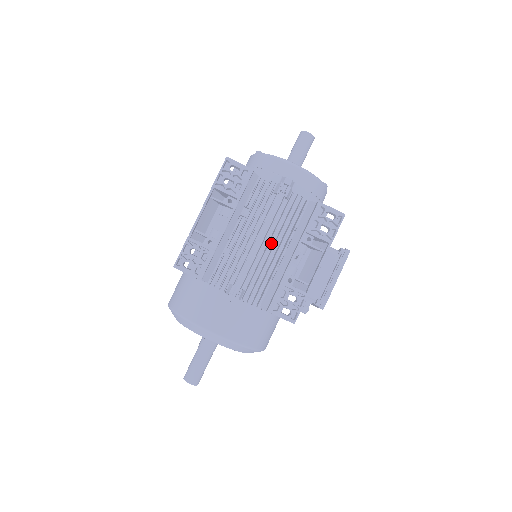
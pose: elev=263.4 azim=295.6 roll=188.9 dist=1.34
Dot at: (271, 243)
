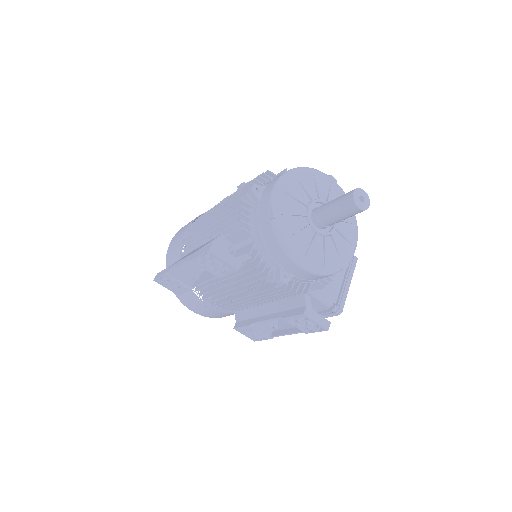
Dot at: occluded
